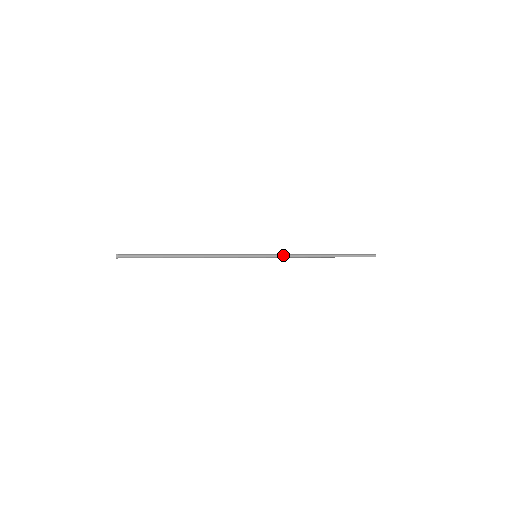
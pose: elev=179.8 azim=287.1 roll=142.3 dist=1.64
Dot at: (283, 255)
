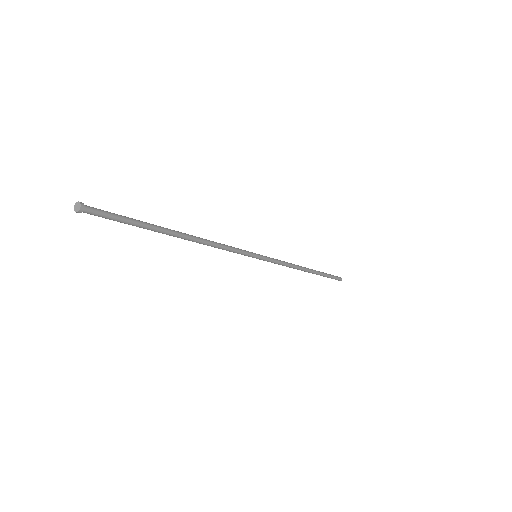
Dot at: (280, 261)
